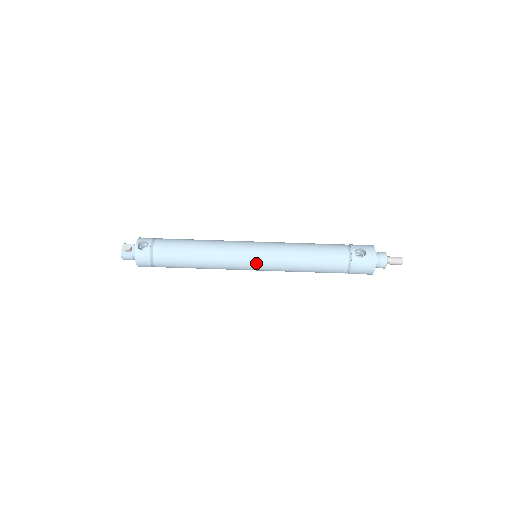
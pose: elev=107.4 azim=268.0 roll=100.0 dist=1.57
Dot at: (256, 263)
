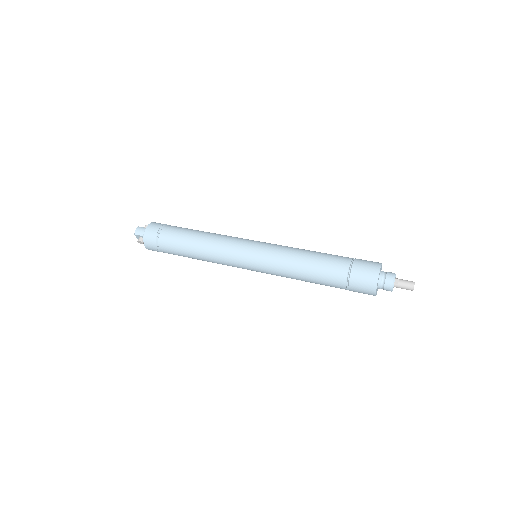
Dot at: (256, 243)
